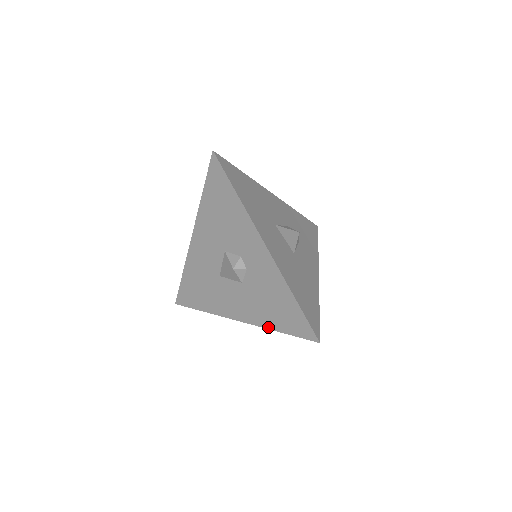
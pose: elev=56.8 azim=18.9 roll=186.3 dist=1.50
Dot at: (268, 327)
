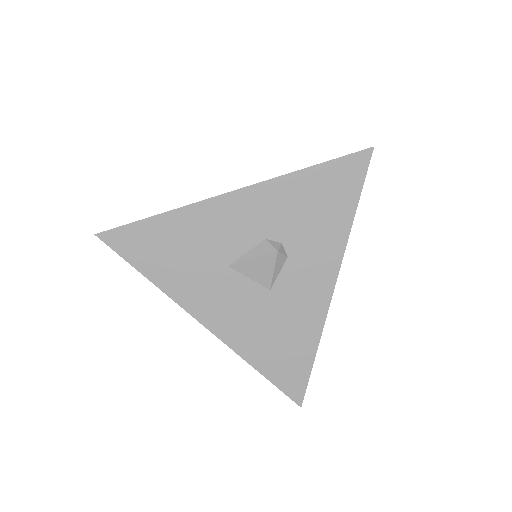
Dot at: occluded
